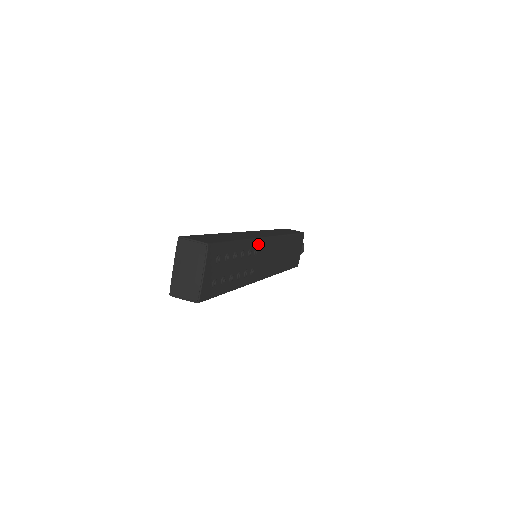
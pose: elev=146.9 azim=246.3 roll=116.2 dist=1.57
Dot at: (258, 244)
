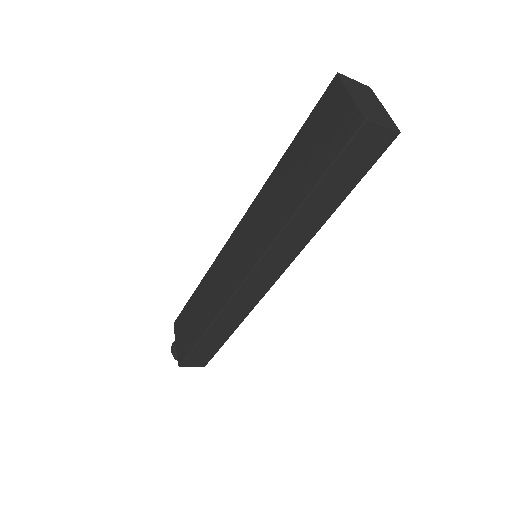
Dot at: occluded
